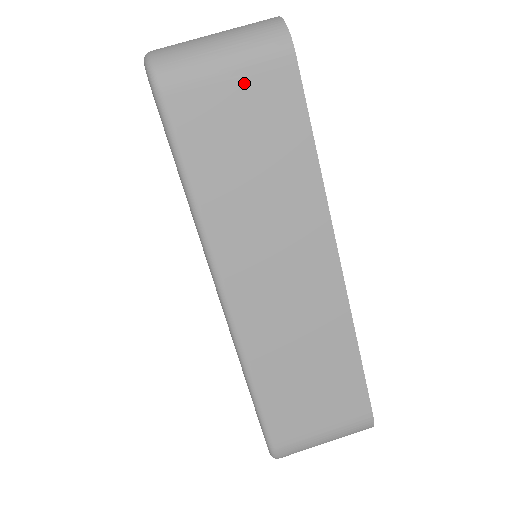
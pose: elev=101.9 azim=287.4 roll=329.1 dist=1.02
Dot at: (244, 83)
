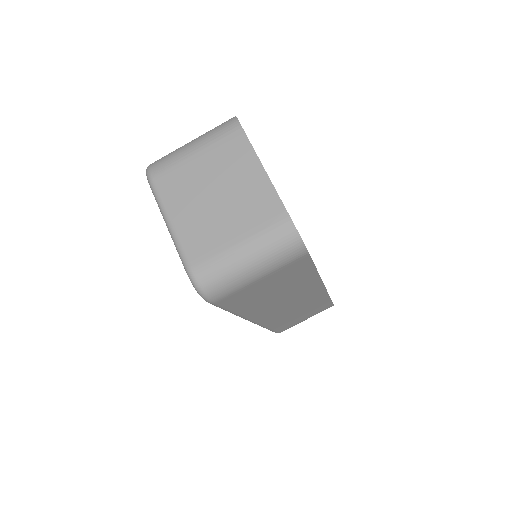
Dot at: (271, 276)
